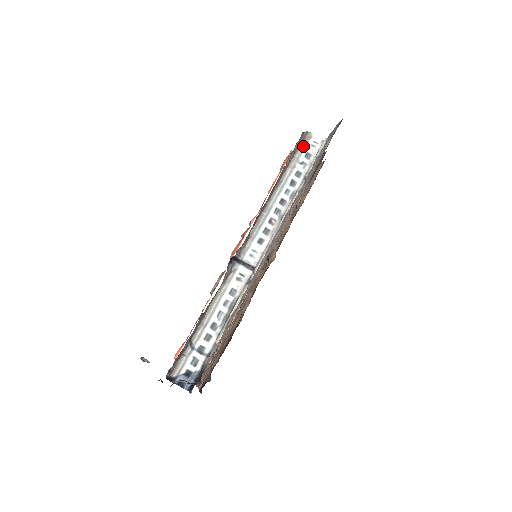
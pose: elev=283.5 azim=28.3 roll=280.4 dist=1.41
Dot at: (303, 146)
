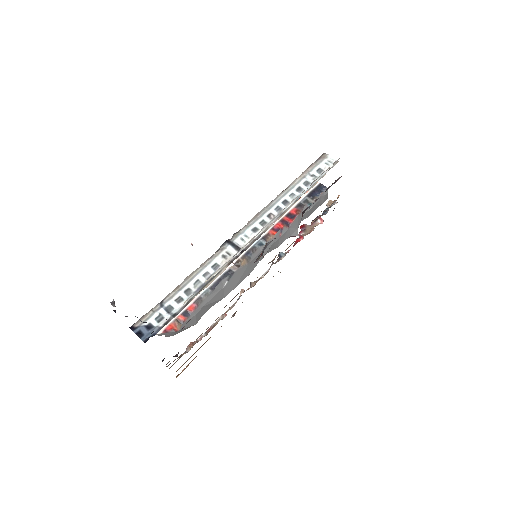
Dot at: (317, 163)
